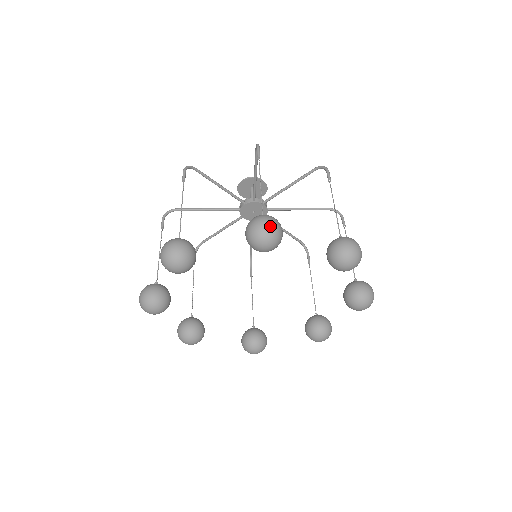
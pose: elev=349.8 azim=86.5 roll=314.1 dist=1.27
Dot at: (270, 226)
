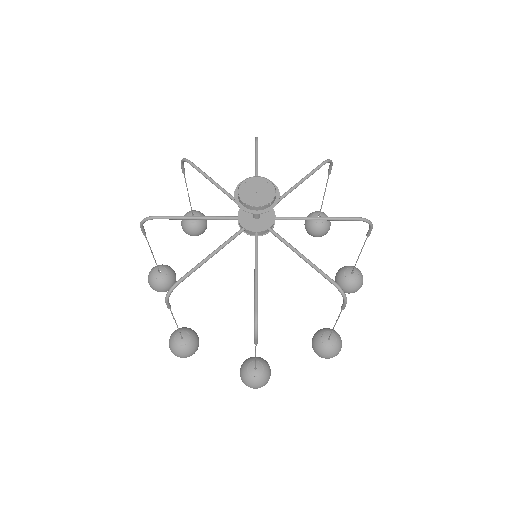
Dot at: occluded
